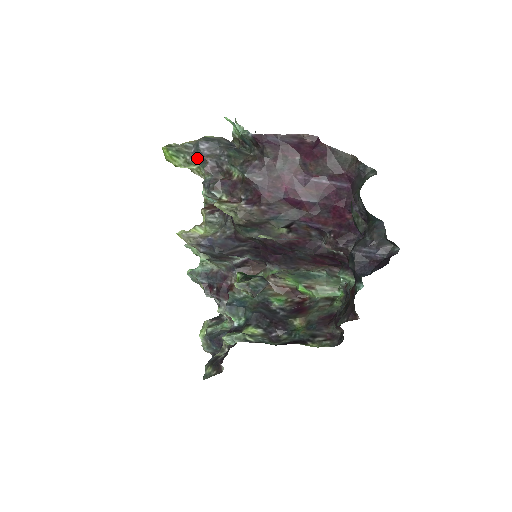
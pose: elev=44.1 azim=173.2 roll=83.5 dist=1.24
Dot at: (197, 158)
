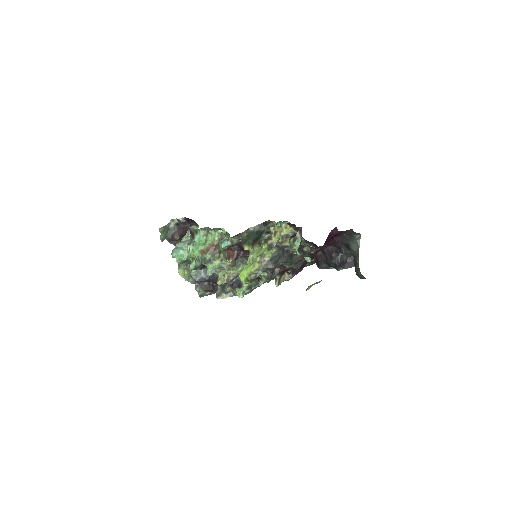
Dot at: occluded
